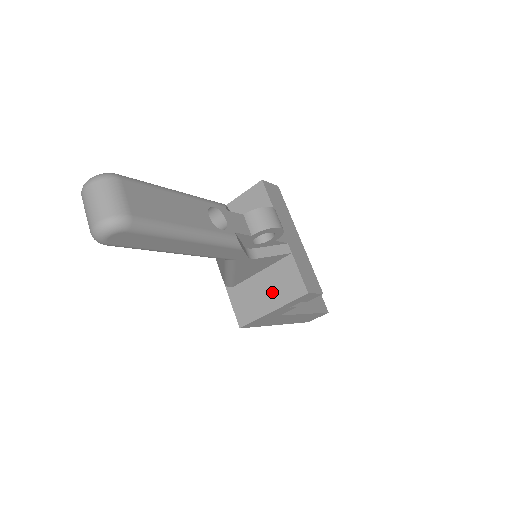
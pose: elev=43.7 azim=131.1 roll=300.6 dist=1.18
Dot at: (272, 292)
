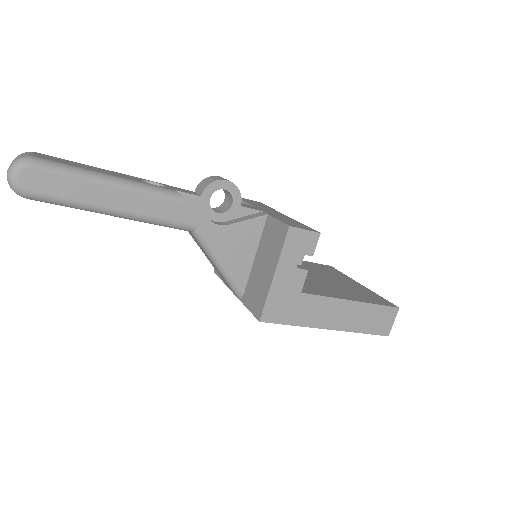
Dot at: (268, 260)
